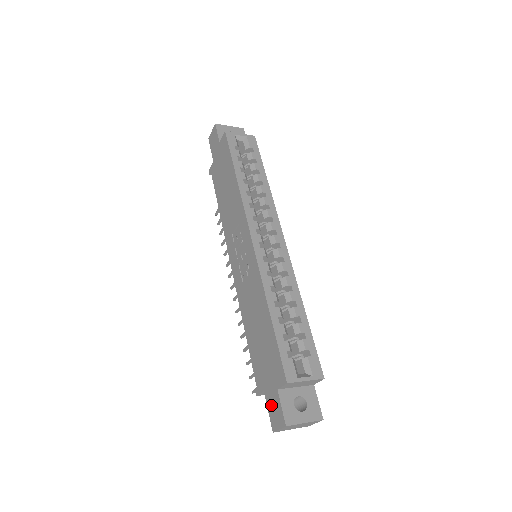
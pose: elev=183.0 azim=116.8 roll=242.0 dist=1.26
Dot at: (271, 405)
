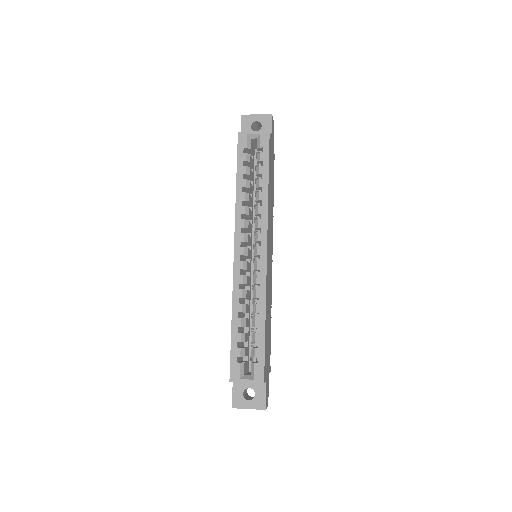
Dot at: occluded
